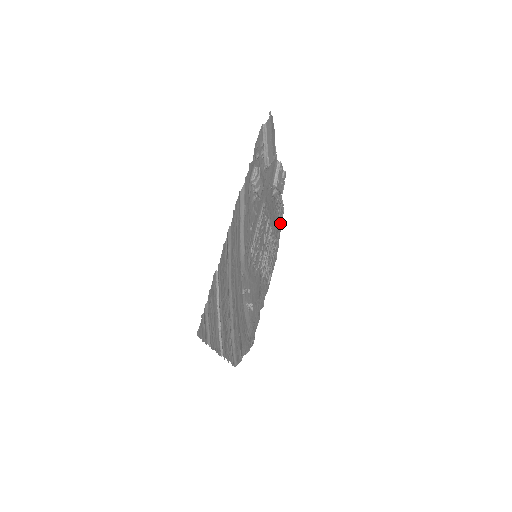
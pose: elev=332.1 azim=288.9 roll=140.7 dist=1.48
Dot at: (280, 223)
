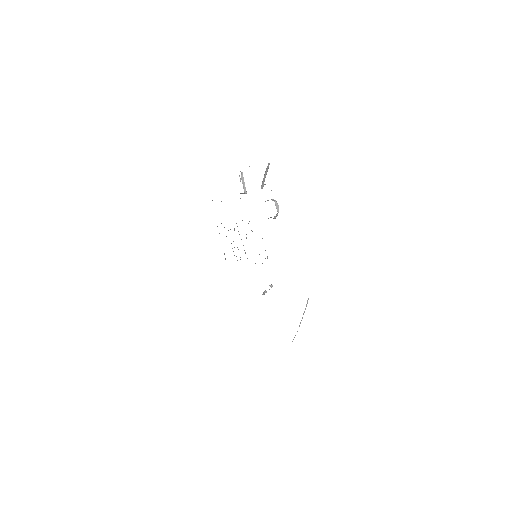
Dot at: occluded
